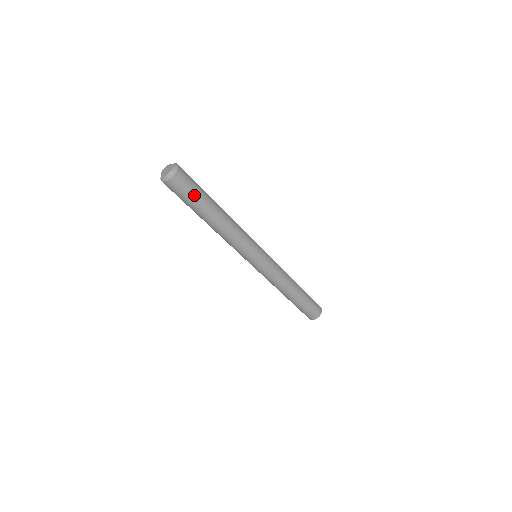
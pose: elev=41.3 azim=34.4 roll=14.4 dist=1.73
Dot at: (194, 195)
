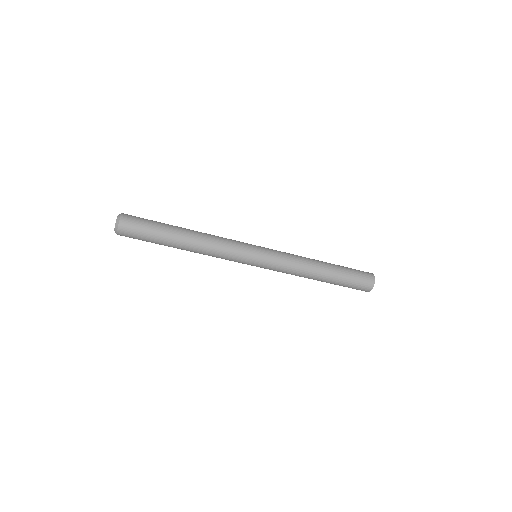
Dot at: (150, 224)
